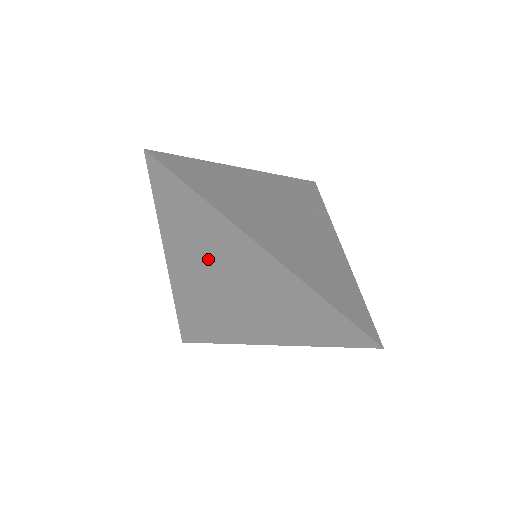
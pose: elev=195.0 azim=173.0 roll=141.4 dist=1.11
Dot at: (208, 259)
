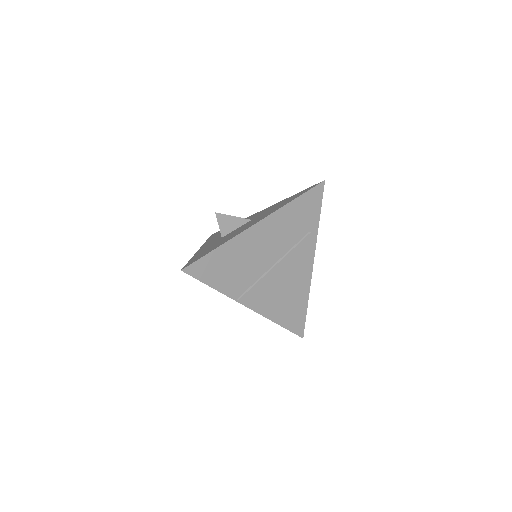
Dot at: occluded
